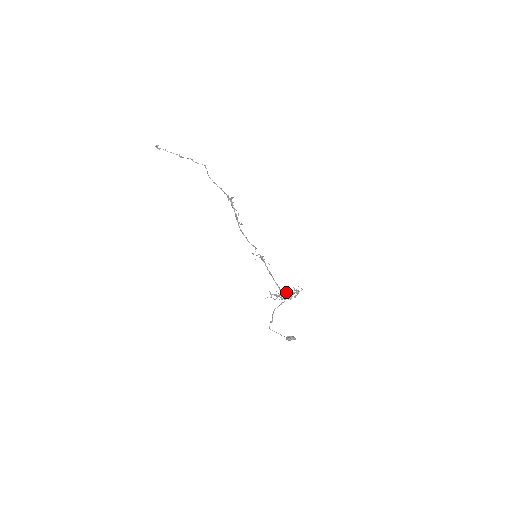
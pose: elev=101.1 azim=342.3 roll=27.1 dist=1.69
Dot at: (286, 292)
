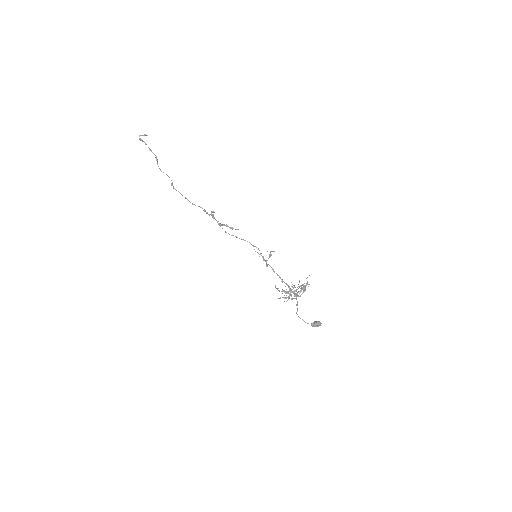
Dot at: occluded
